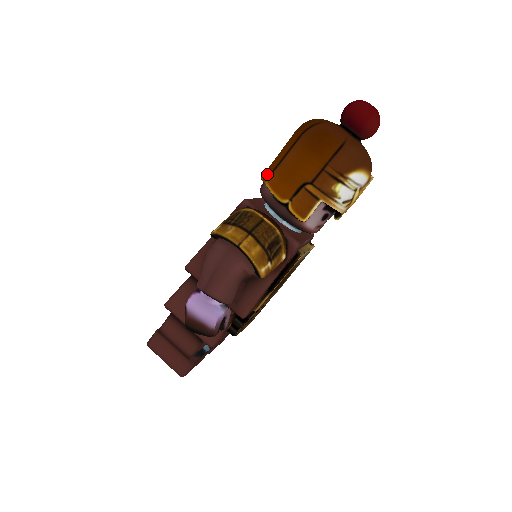
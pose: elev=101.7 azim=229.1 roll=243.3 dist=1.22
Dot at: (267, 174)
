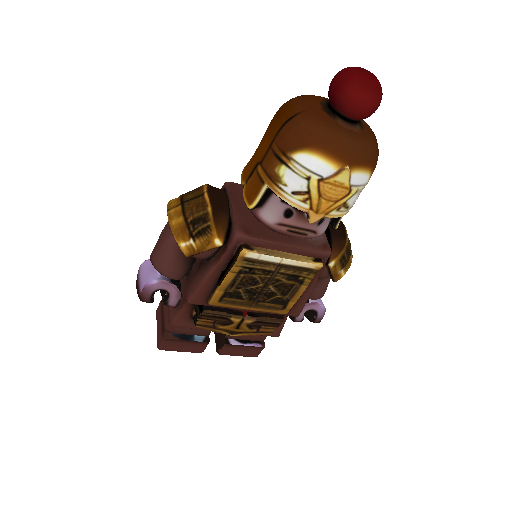
Dot at: occluded
